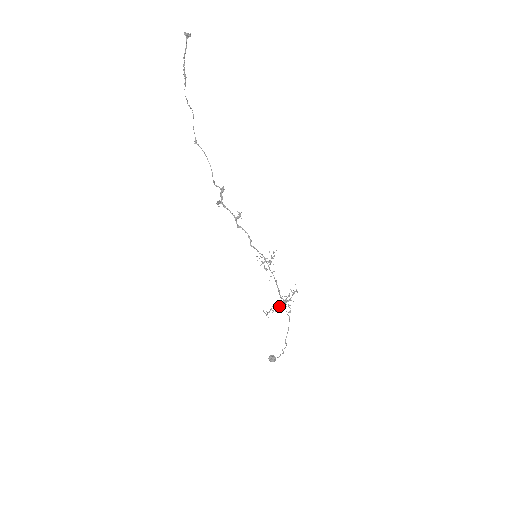
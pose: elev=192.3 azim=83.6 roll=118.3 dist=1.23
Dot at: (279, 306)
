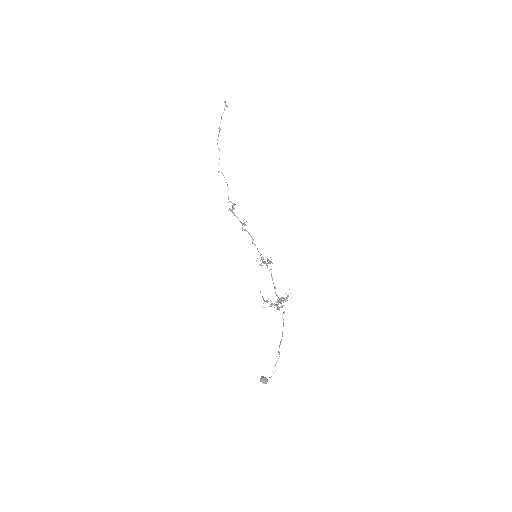
Dot at: (274, 305)
